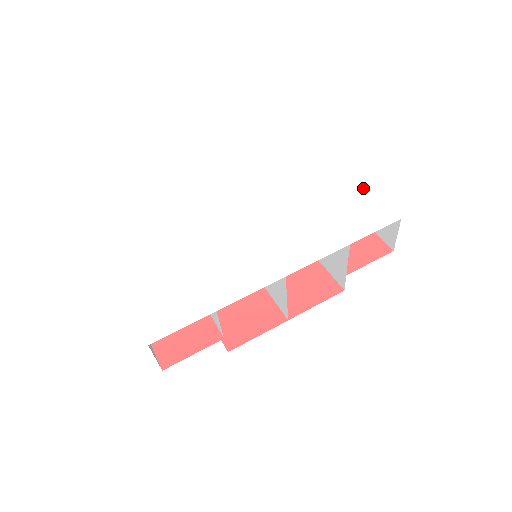
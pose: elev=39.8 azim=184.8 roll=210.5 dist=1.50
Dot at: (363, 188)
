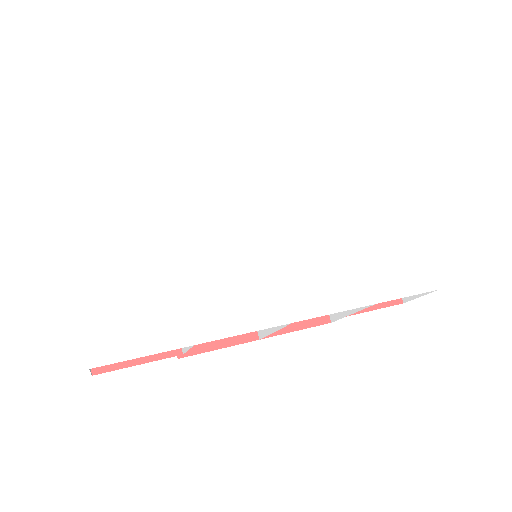
Dot at: (413, 225)
